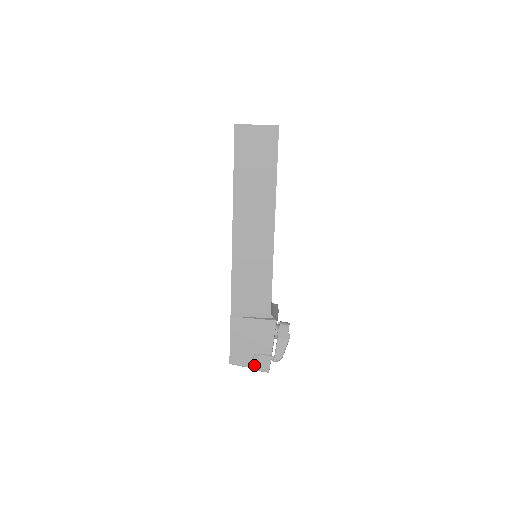
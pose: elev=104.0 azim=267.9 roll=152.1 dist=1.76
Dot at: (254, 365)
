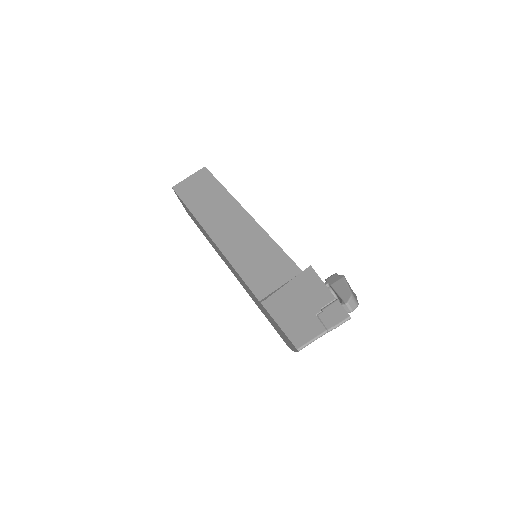
Dot at: (326, 325)
